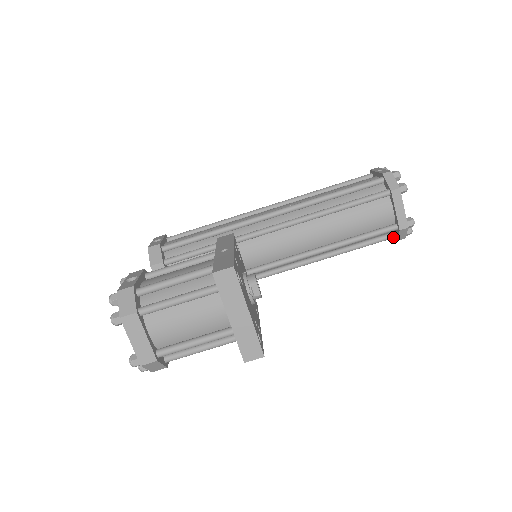
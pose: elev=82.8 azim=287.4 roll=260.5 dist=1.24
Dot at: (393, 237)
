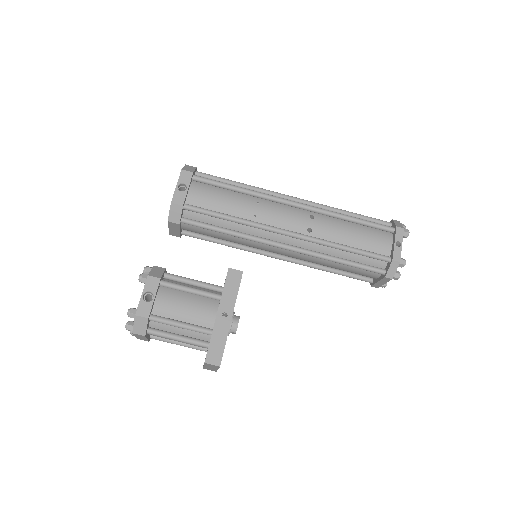
Dot at: occluded
